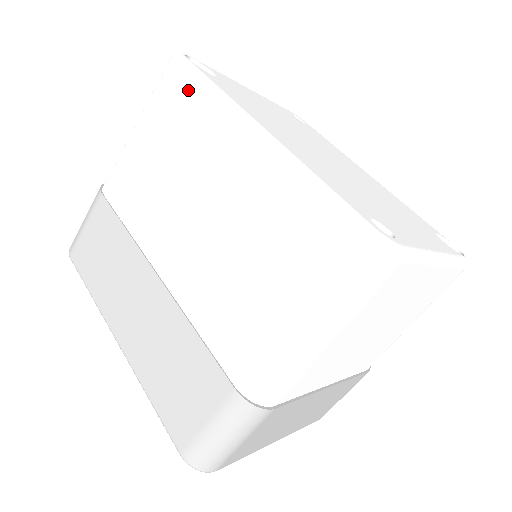
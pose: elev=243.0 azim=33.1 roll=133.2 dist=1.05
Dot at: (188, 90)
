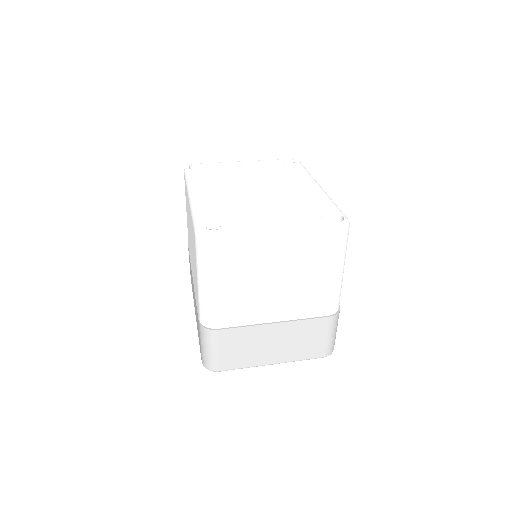
Dot at: (185, 184)
